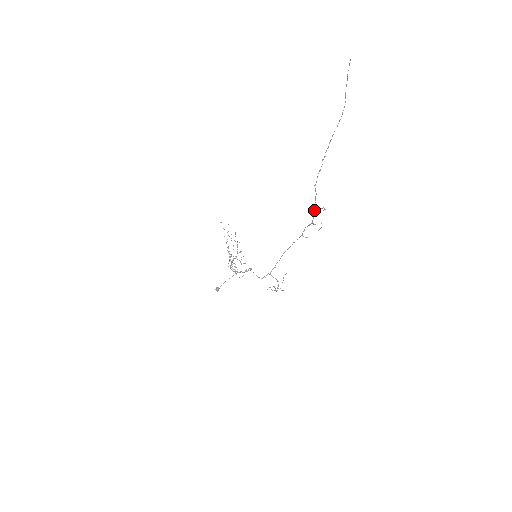
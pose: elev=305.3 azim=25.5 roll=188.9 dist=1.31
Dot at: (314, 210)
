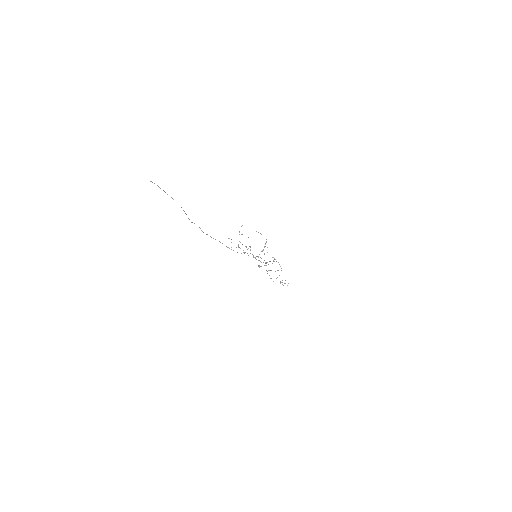
Dot at: (228, 247)
